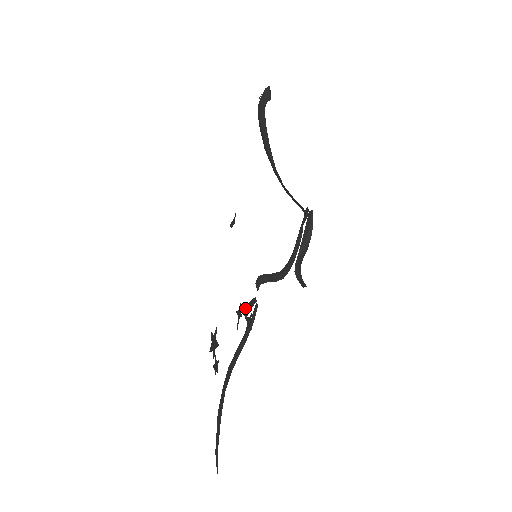
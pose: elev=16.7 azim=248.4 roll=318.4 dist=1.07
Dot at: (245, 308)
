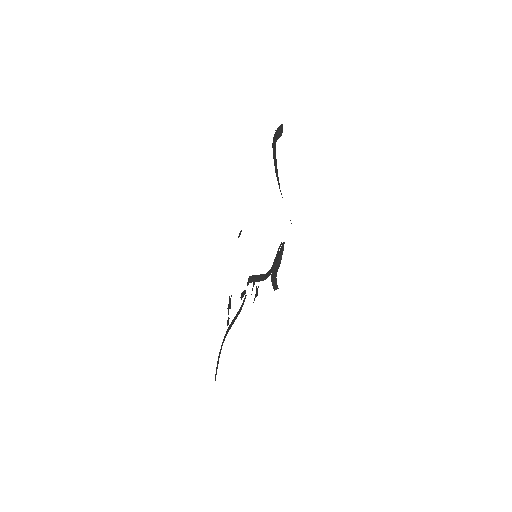
Dot at: (241, 294)
